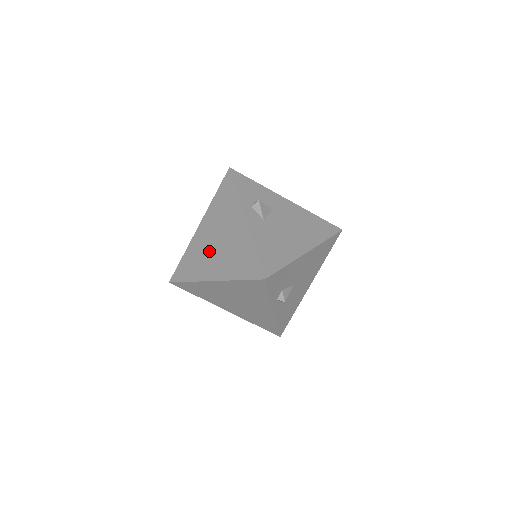
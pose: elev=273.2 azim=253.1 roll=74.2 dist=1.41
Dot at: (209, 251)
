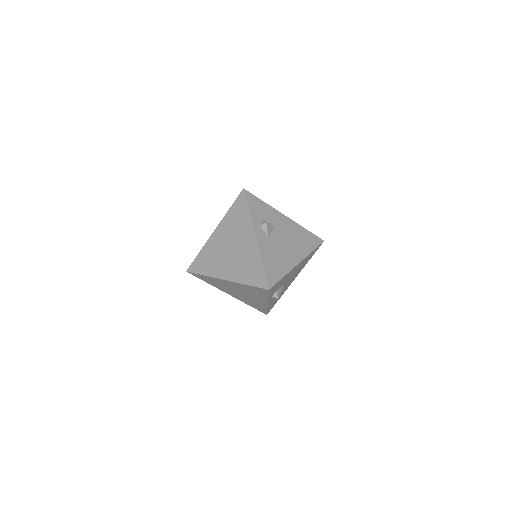
Dot at: (223, 255)
